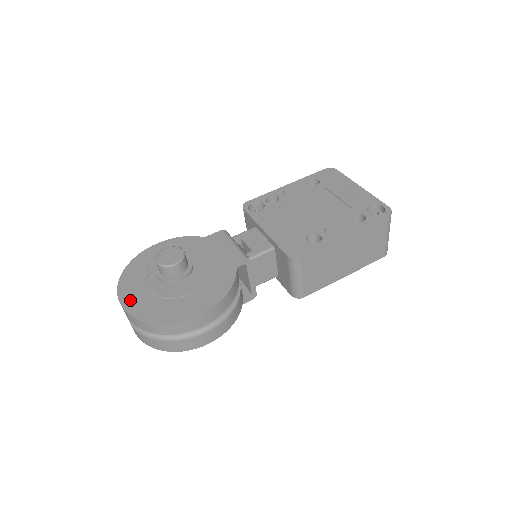
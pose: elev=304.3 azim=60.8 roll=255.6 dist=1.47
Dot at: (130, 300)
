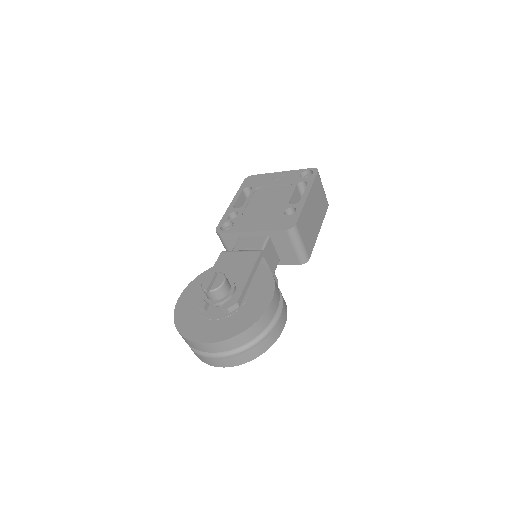
Dot at: (208, 335)
